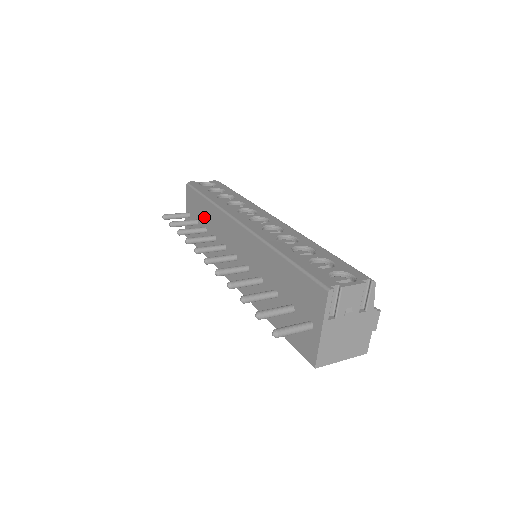
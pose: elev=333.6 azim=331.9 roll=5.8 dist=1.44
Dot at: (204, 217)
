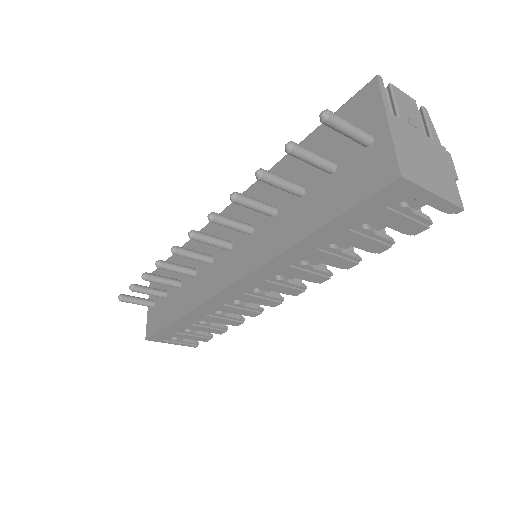
Dot at: occluded
